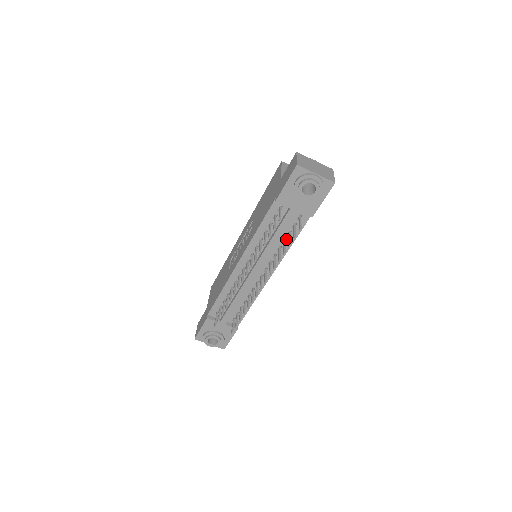
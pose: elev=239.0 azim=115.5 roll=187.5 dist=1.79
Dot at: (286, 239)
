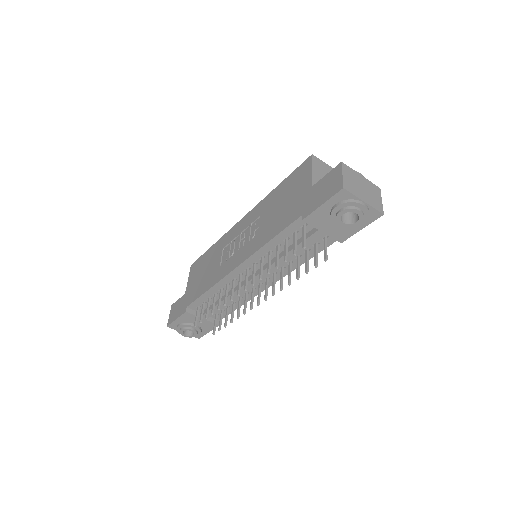
Dot at: (301, 255)
